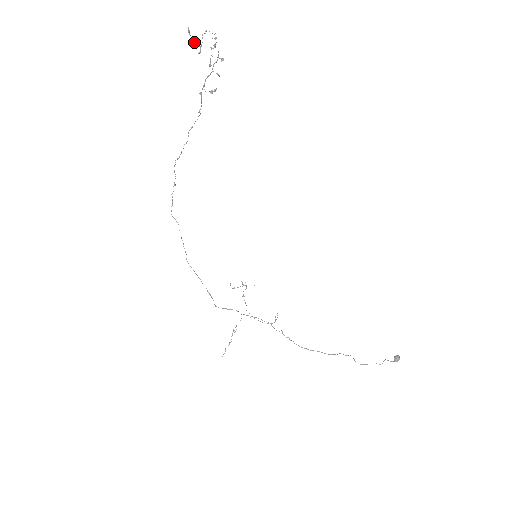
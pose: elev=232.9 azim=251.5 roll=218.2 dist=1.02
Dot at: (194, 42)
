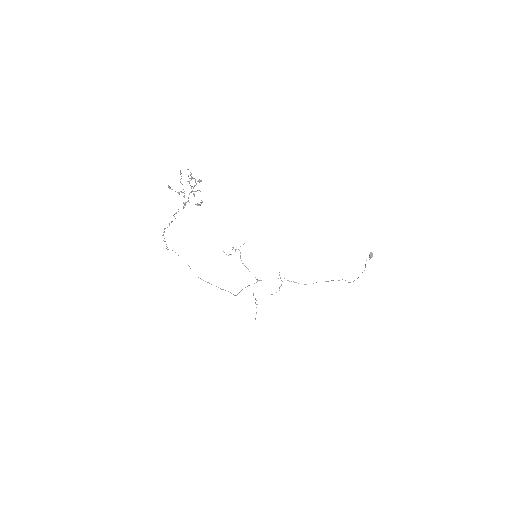
Dot at: (178, 193)
